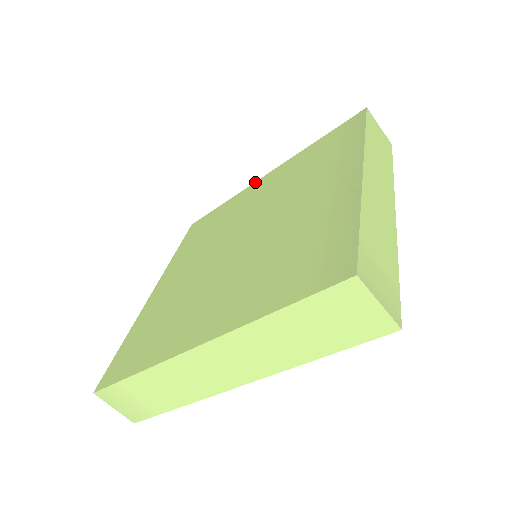
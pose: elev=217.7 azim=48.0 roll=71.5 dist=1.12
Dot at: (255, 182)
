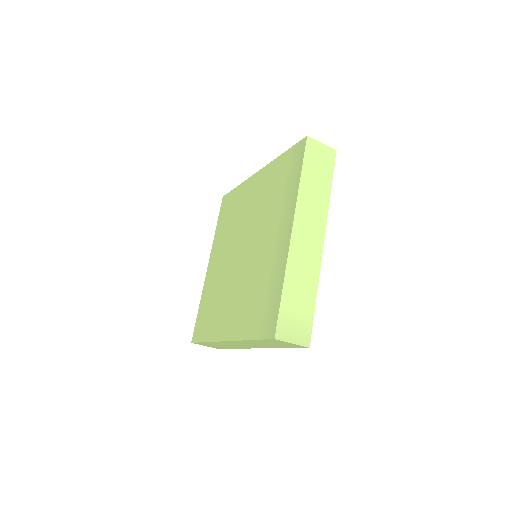
Dot at: (252, 176)
